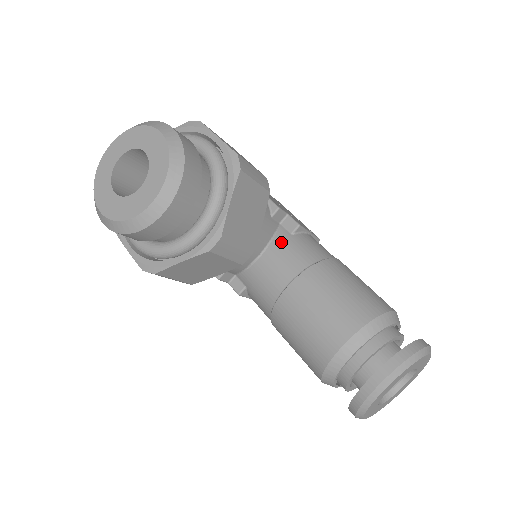
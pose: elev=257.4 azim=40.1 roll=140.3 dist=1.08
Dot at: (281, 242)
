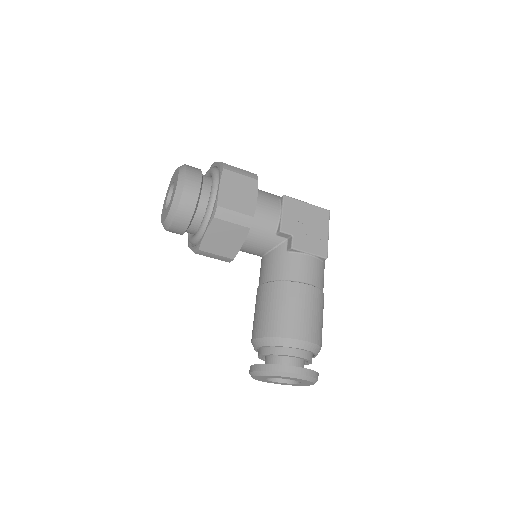
Dot at: (276, 254)
